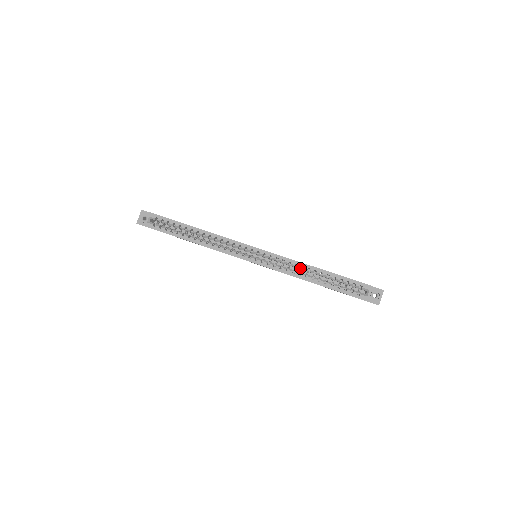
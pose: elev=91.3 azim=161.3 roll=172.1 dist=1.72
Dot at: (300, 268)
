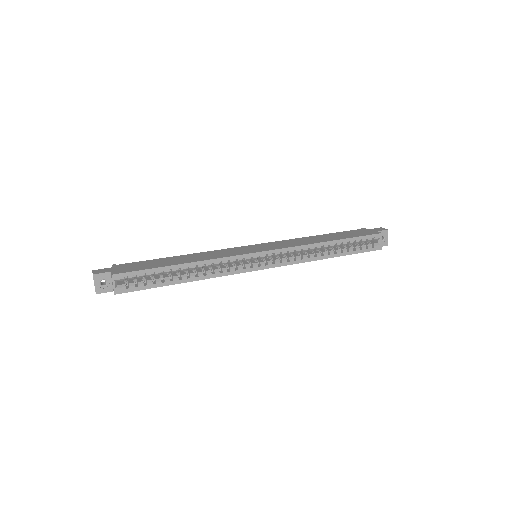
Dot at: (313, 249)
